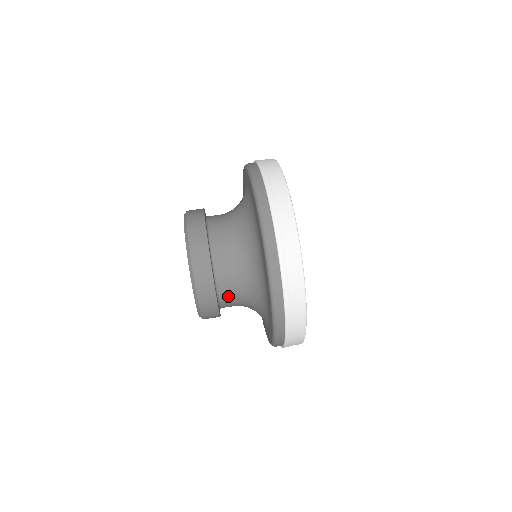
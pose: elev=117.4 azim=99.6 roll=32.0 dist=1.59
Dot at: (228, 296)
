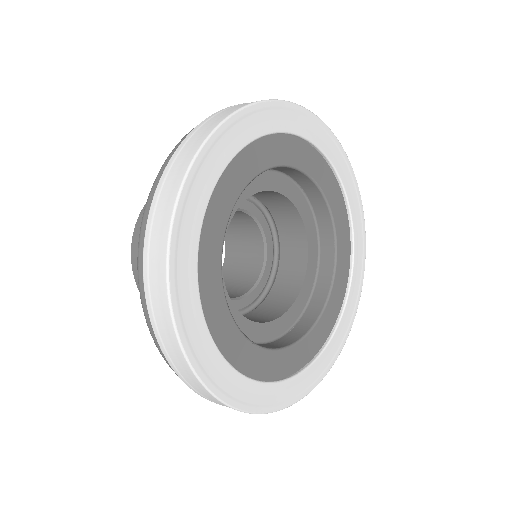
Dot at: occluded
